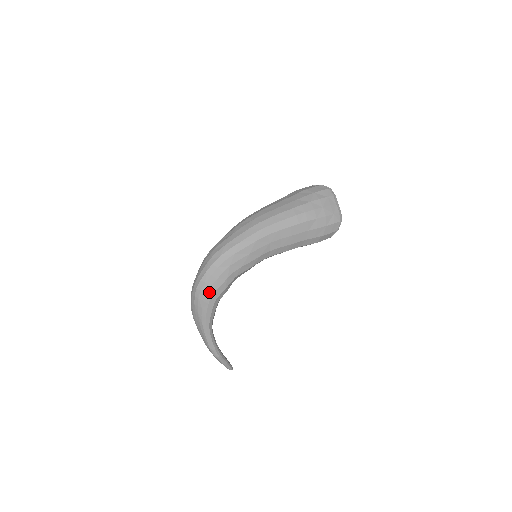
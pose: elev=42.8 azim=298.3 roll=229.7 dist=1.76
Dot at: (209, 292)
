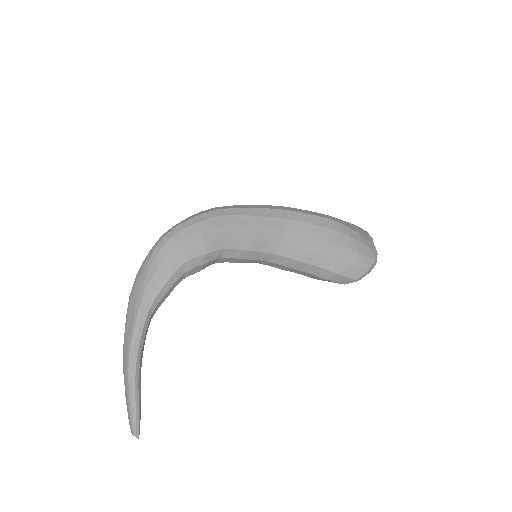
Dot at: (181, 245)
